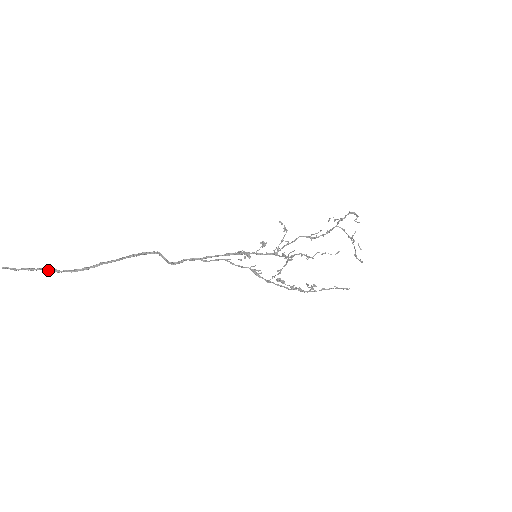
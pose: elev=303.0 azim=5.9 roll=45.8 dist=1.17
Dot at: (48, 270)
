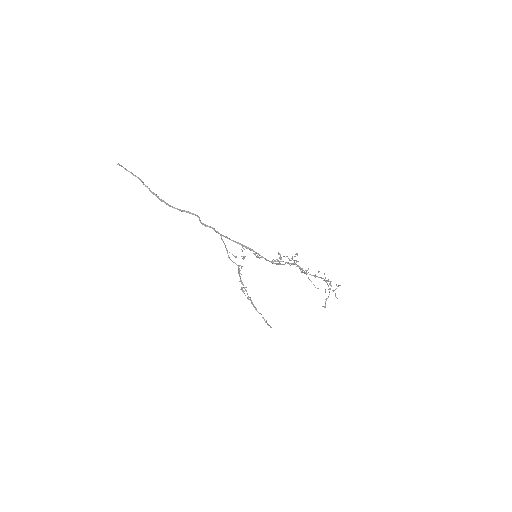
Dot at: (140, 180)
